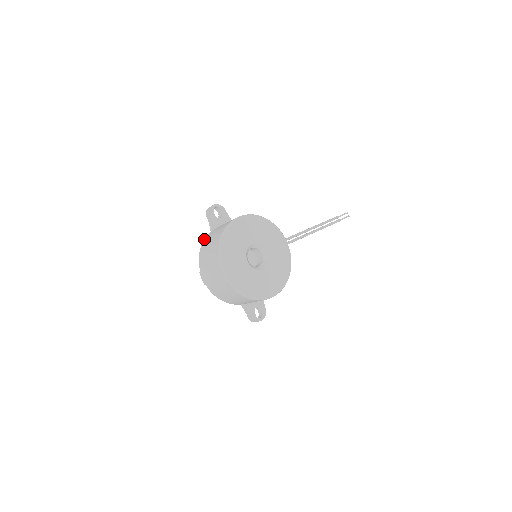
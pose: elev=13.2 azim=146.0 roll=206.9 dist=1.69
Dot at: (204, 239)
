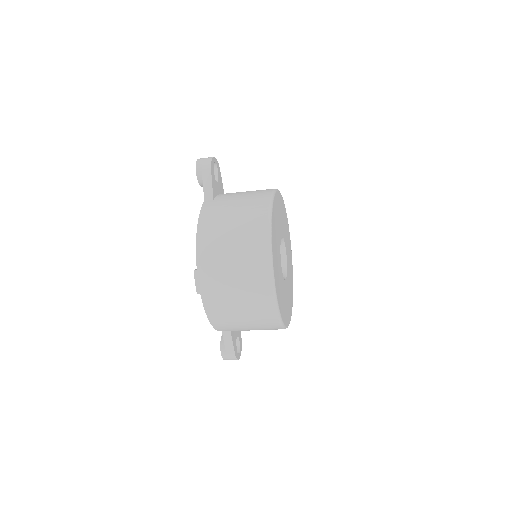
Dot at: (201, 211)
